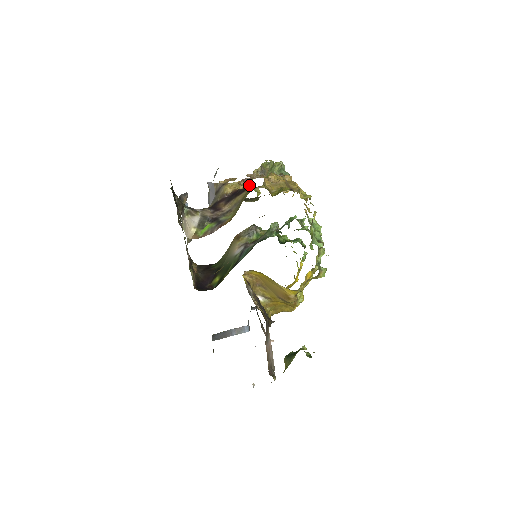
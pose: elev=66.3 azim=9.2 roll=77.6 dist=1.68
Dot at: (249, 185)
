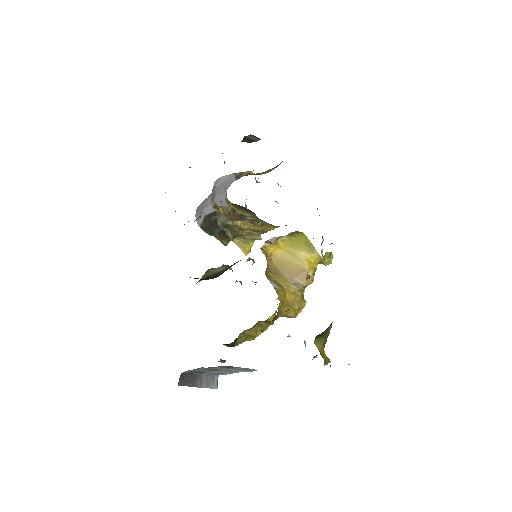
Dot at: occluded
